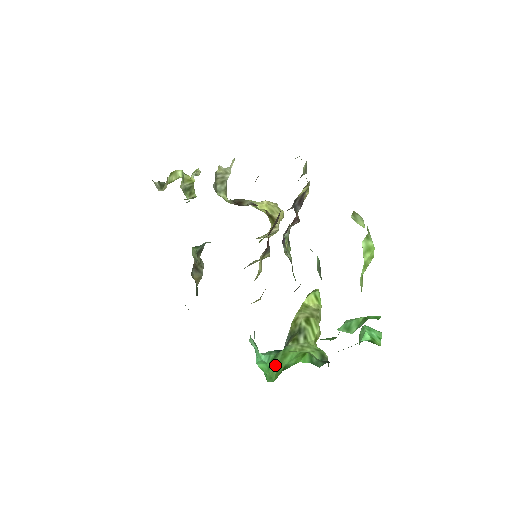
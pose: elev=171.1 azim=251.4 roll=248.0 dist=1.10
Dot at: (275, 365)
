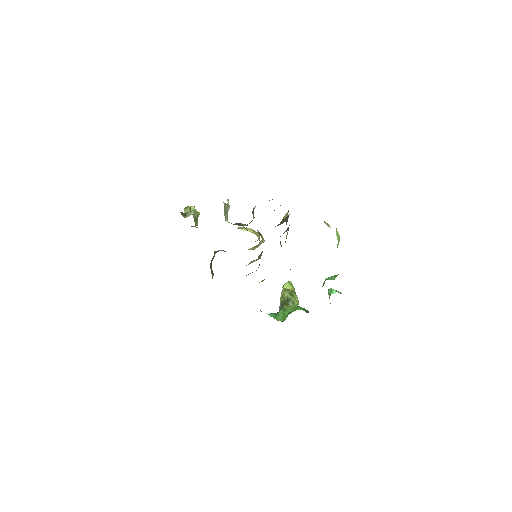
Dot at: (280, 316)
